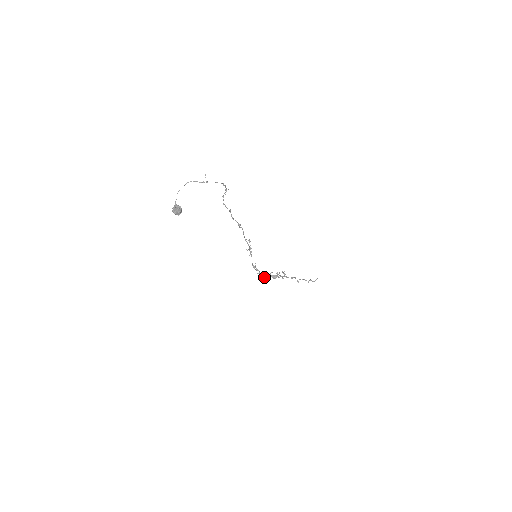
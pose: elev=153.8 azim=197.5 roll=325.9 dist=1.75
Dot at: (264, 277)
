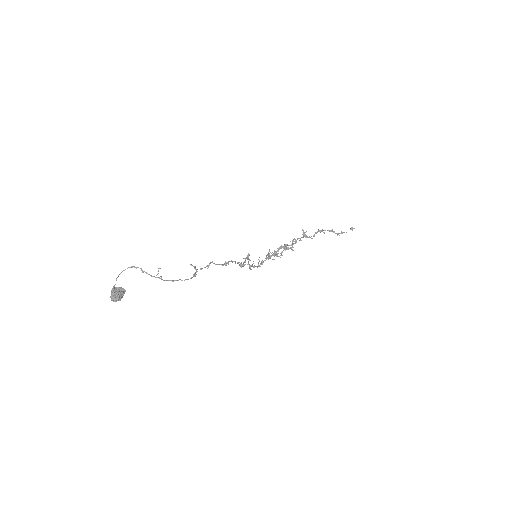
Dot at: (269, 255)
